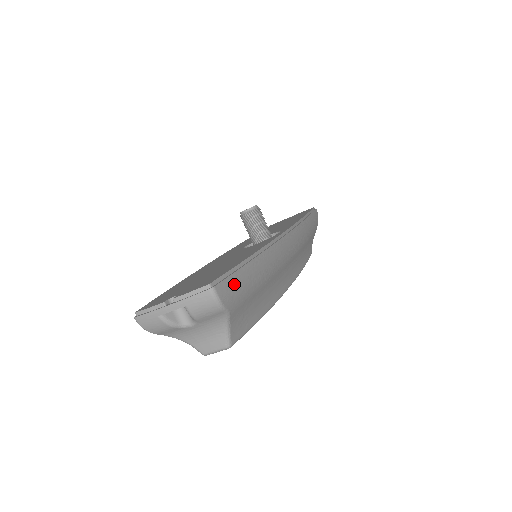
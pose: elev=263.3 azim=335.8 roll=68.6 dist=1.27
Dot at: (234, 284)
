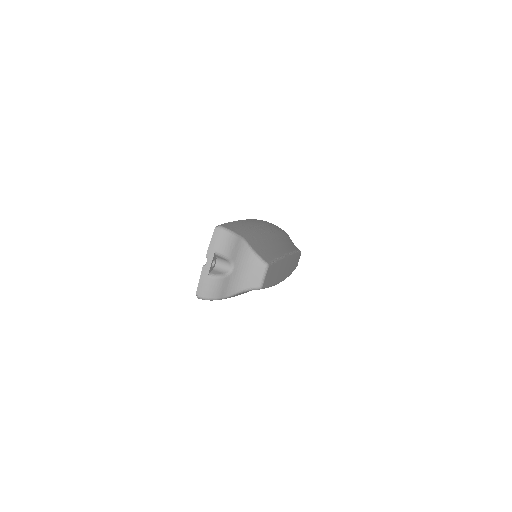
Dot at: (233, 226)
